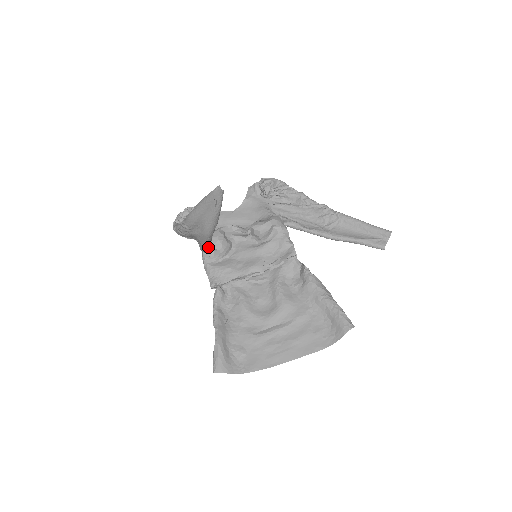
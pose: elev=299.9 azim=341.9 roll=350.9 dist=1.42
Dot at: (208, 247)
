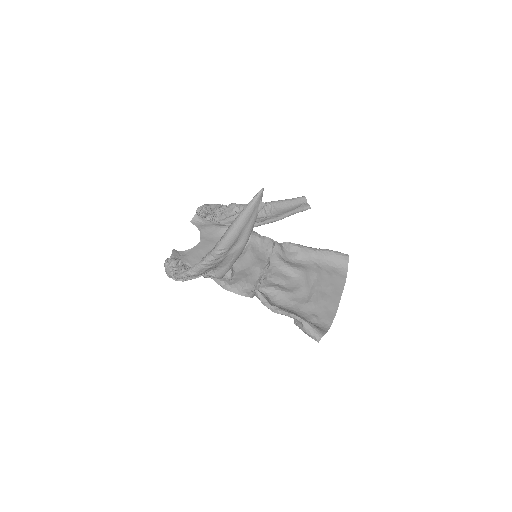
Dot at: (231, 266)
